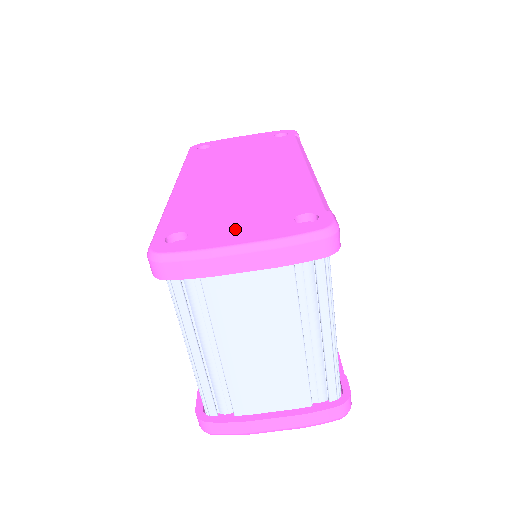
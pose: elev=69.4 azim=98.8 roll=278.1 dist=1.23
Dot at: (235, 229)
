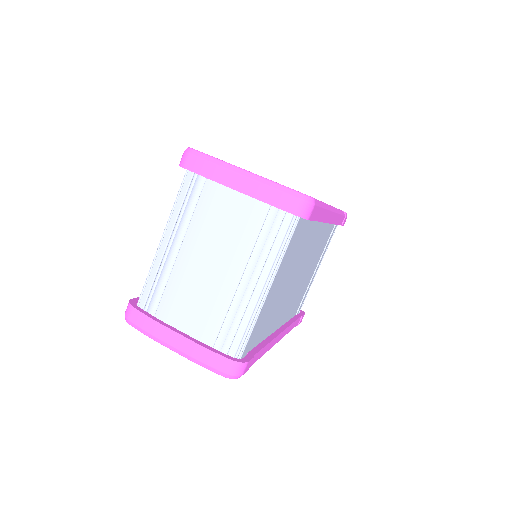
Dot at: occluded
